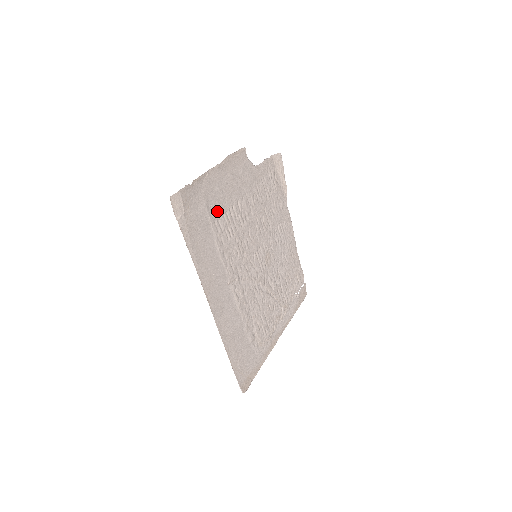
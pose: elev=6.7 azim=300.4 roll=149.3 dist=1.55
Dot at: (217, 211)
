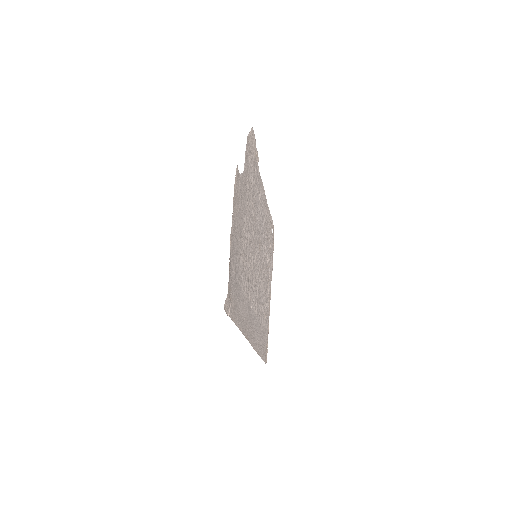
Dot at: (238, 262)
